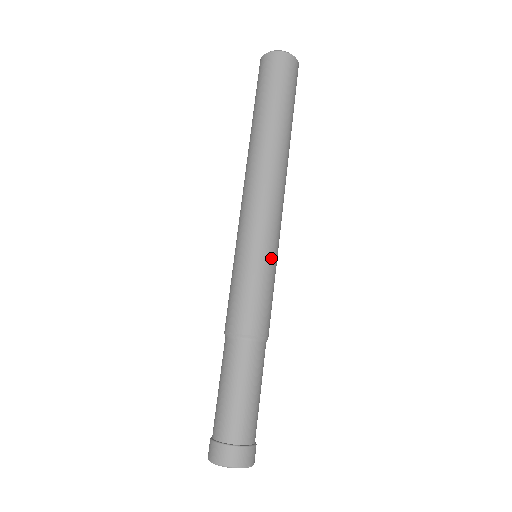
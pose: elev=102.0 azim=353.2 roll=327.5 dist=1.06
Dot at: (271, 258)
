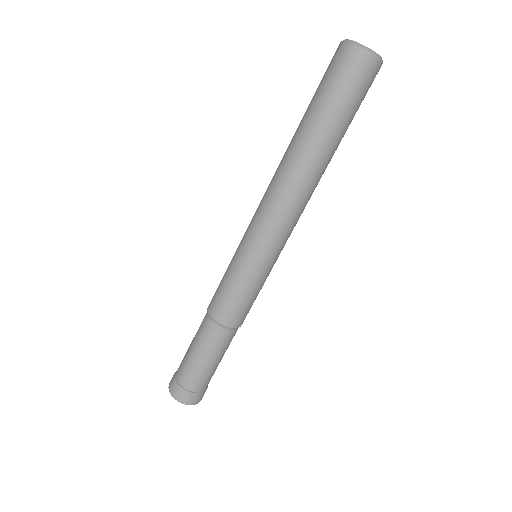
Dot at: (269, 270)
